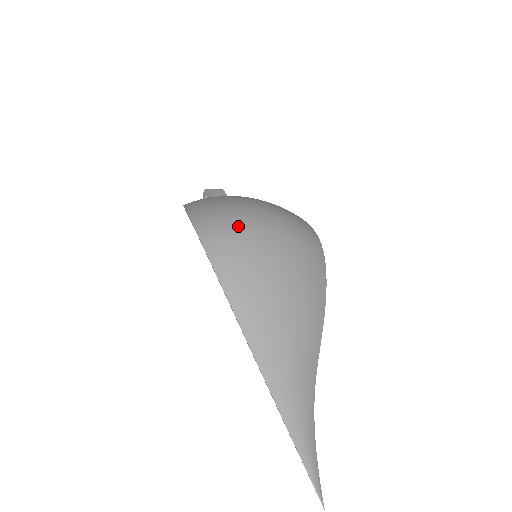
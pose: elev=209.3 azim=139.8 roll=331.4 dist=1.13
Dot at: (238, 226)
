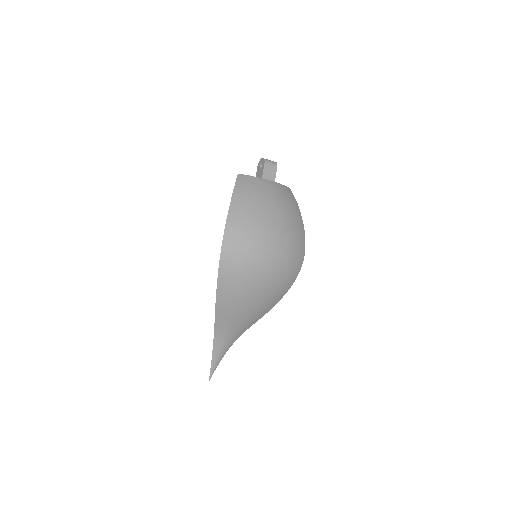
Dot at: (249, 255)
